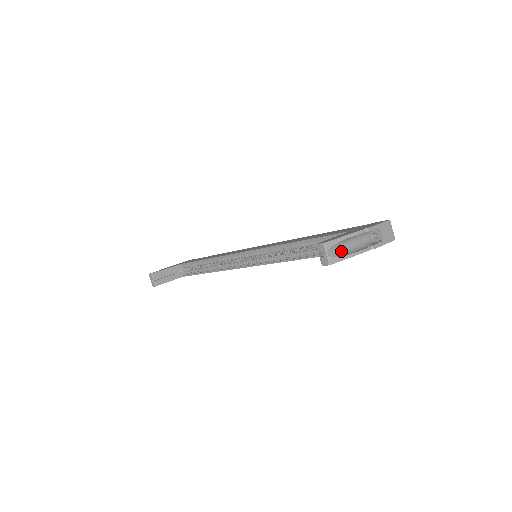
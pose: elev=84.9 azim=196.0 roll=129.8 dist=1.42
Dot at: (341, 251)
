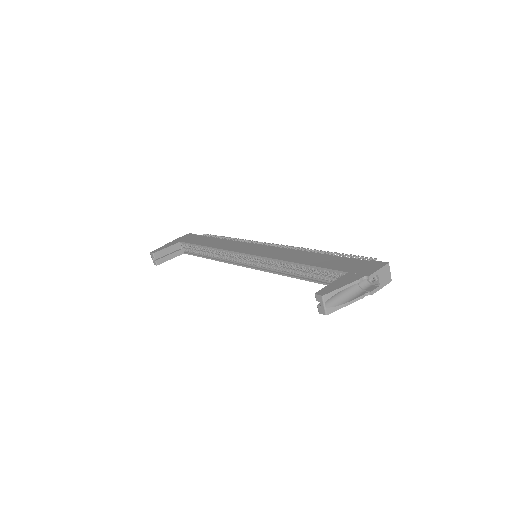
Dot at: (338, 299)
